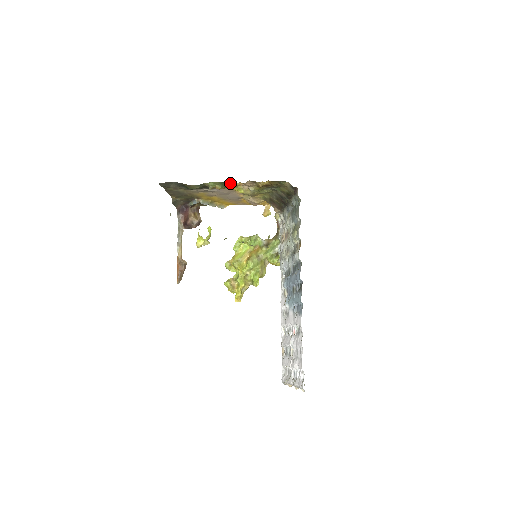
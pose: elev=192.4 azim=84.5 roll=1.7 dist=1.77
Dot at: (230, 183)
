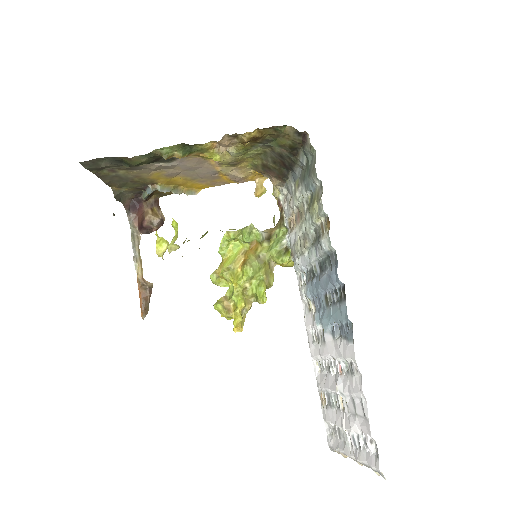
Dot at: (196, 145)
